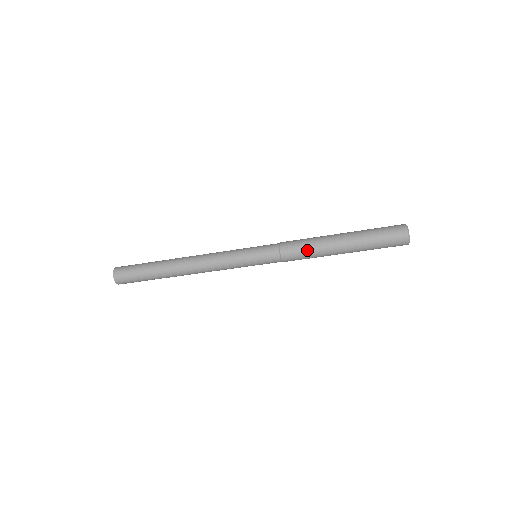
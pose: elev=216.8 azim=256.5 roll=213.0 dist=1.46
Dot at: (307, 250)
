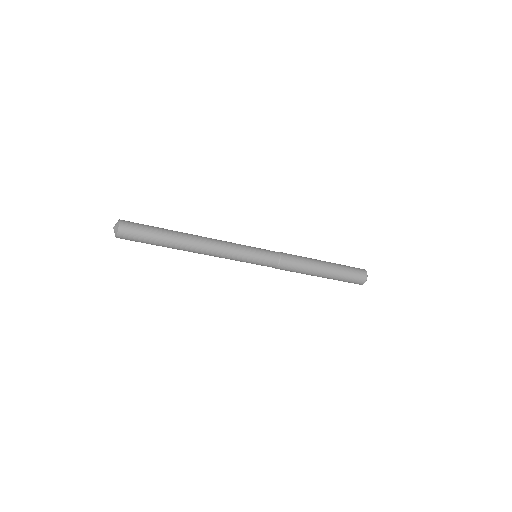
Dot at: (301, 263)
